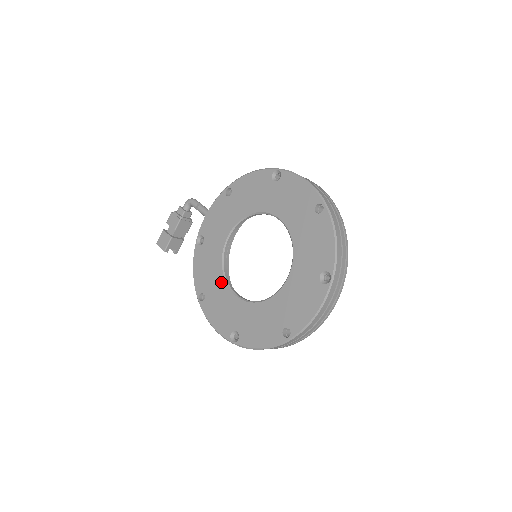
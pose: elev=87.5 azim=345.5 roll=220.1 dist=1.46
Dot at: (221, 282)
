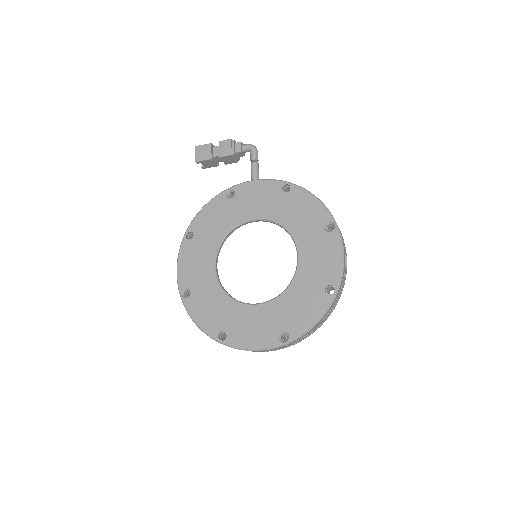
Dot at: (214, 244)
